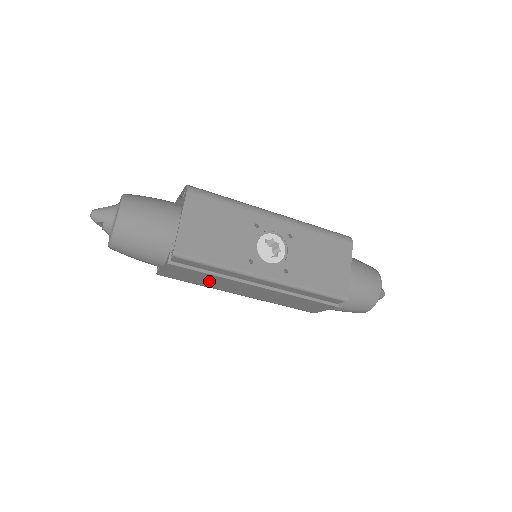
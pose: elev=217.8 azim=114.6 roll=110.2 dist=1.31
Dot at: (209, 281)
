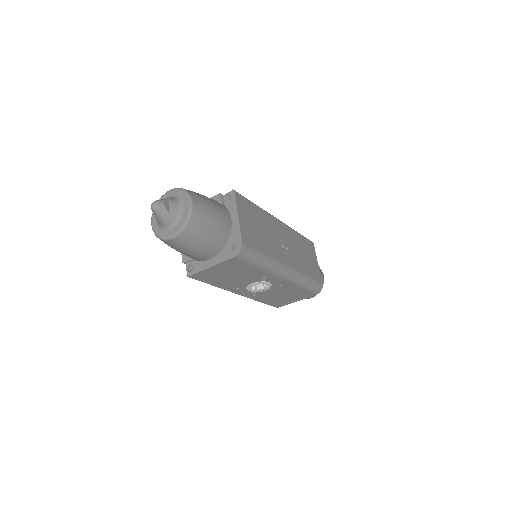
Dot at: occluded
